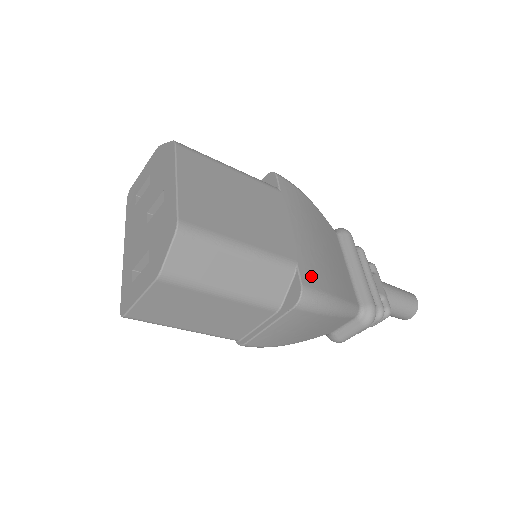
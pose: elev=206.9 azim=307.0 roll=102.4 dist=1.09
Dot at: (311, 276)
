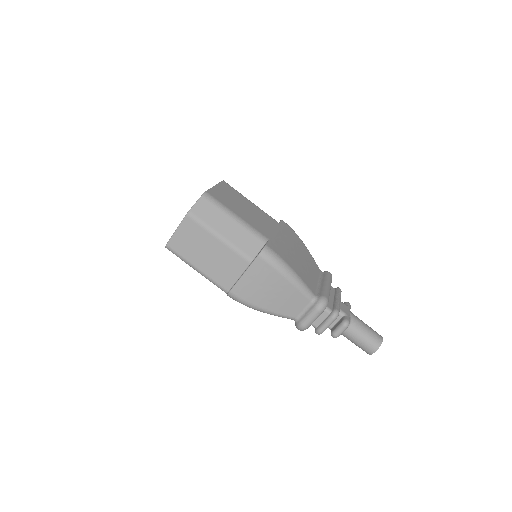
Dot at: (276, 248)
